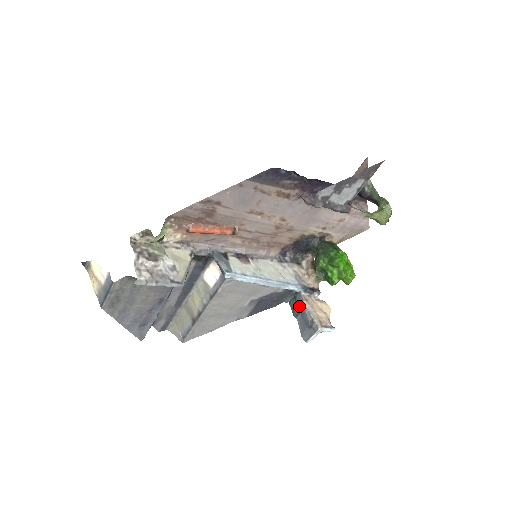
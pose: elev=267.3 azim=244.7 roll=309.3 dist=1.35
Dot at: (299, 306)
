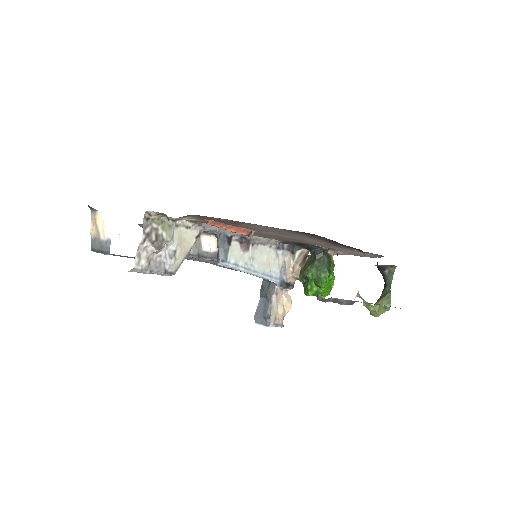
Dot at: (268, 294)
